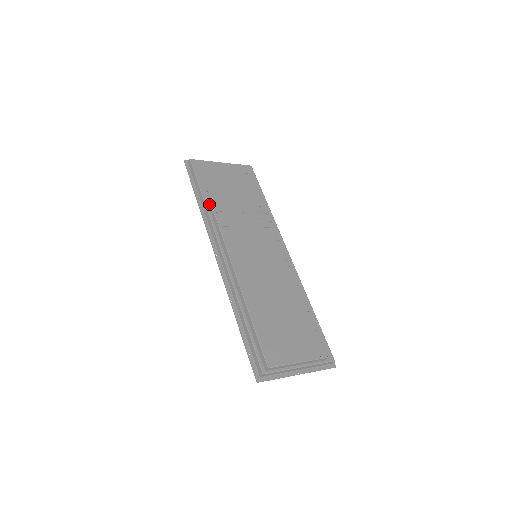
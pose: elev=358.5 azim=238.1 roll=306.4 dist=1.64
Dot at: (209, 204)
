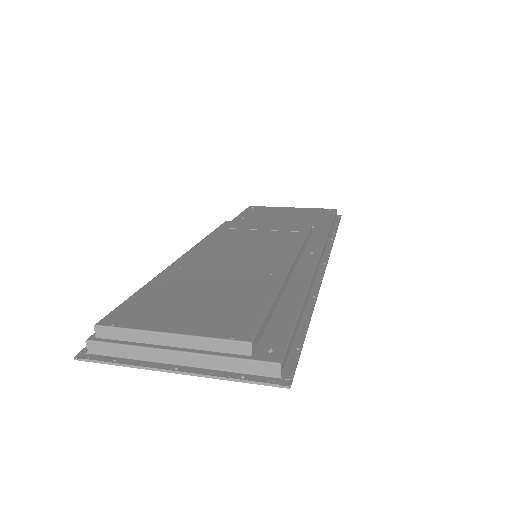
Dot at: occluded
